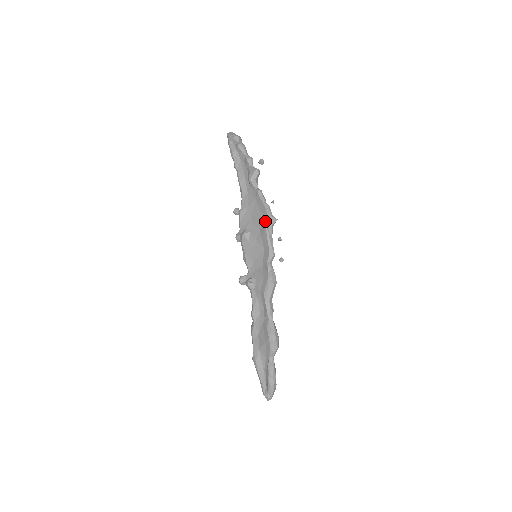
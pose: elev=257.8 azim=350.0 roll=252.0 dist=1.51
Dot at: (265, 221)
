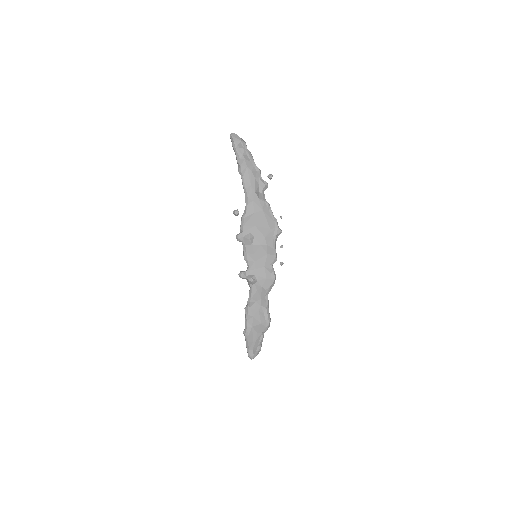
Dot at: (272, 232)
